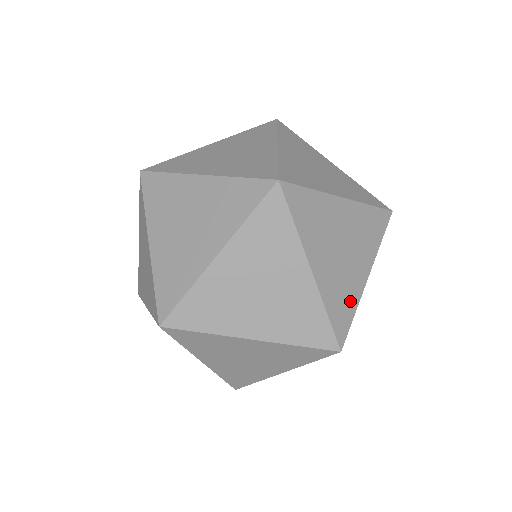
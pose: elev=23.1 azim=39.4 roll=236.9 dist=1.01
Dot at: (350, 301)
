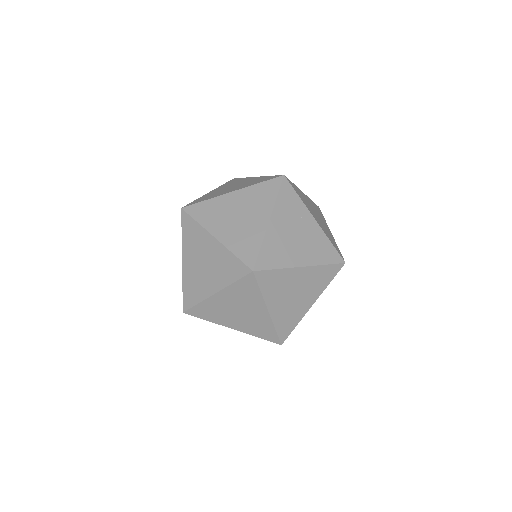
Dot at: (254, 241)
